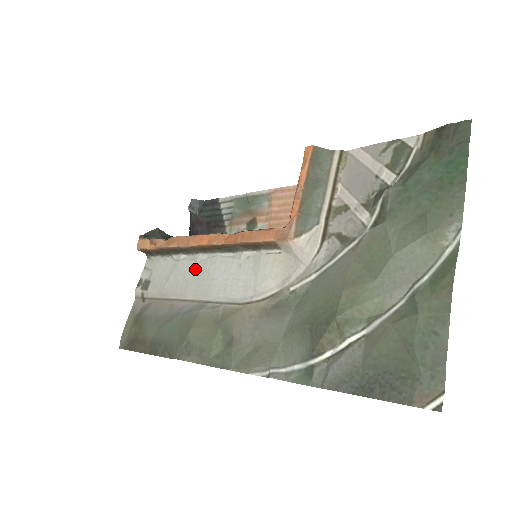
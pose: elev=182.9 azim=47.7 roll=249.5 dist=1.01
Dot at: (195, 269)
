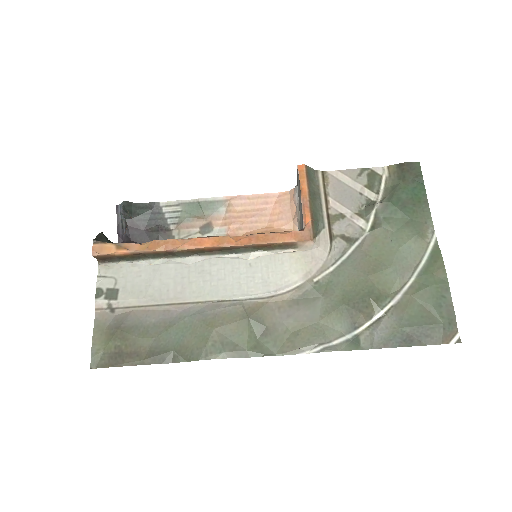
Dot at: (189, 272)
